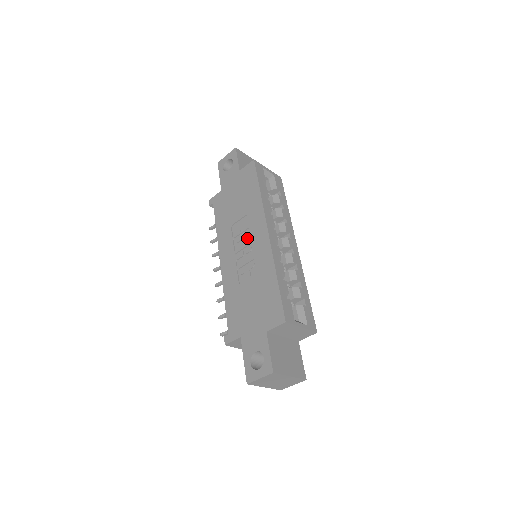
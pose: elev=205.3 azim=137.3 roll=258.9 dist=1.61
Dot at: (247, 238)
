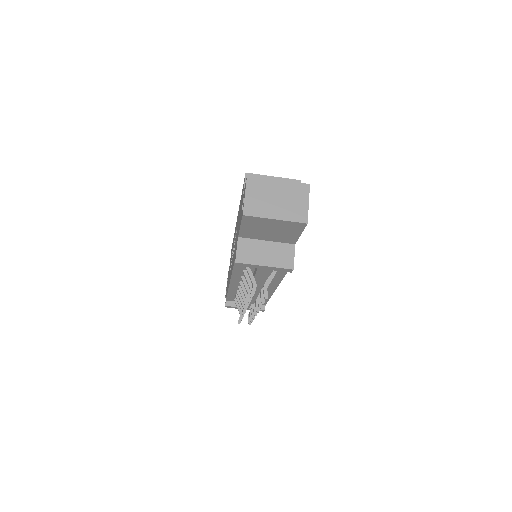
Dot at: occluded
